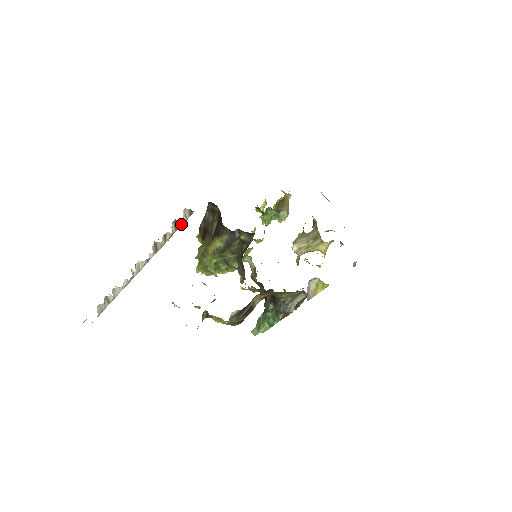
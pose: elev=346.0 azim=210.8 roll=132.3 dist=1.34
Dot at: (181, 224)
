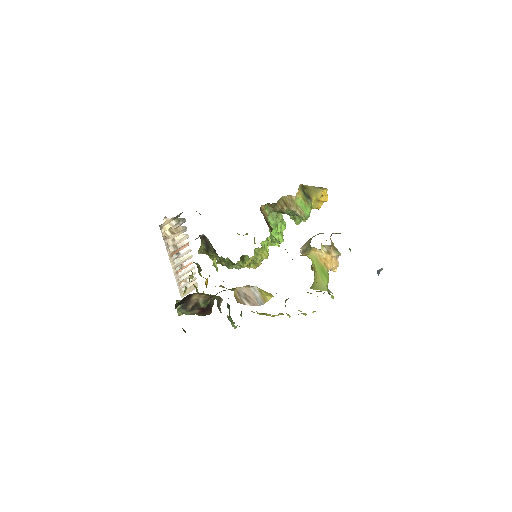
Dot at: (172, 229)
